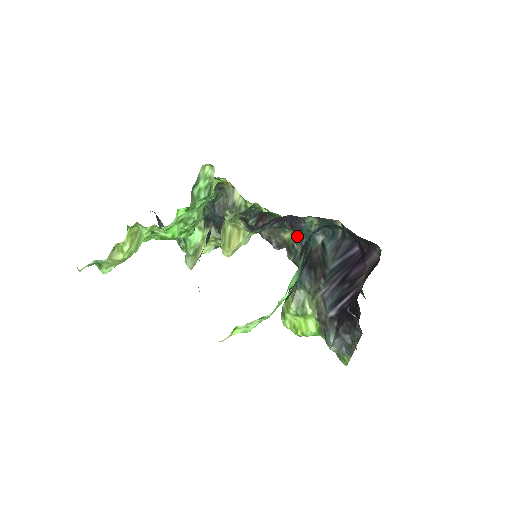
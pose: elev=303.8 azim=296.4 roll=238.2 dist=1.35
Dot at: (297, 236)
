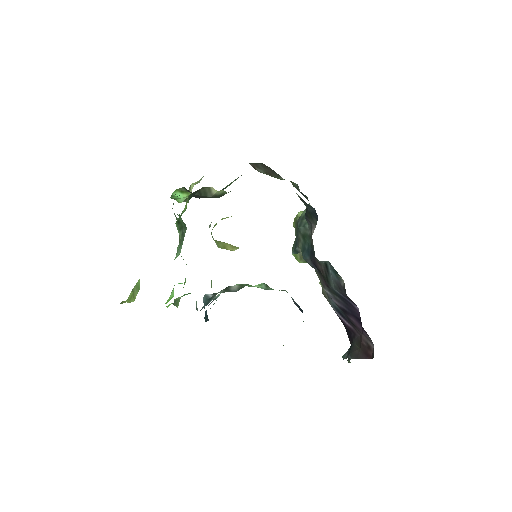
Dot at: occluded
